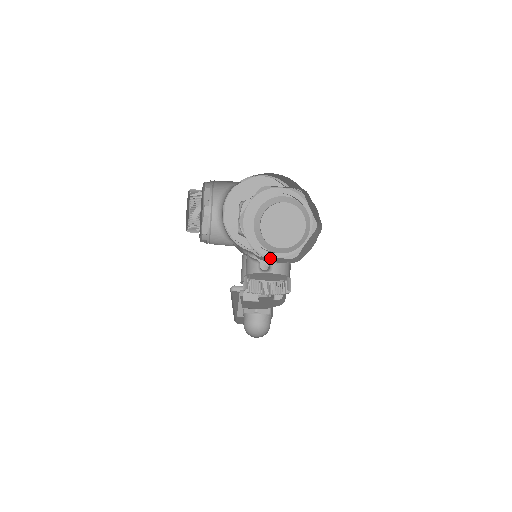
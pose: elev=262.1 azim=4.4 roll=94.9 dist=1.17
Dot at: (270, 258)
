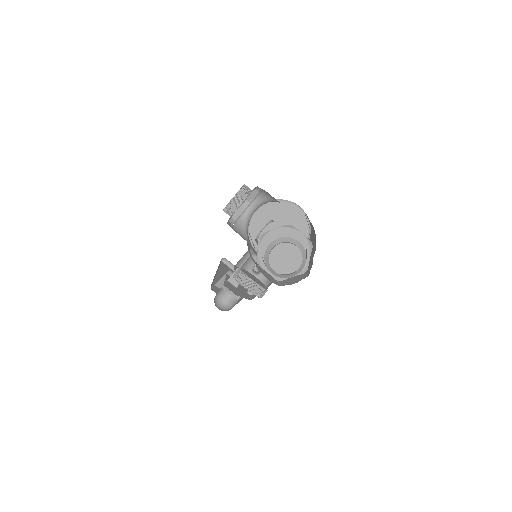
Dot at: (264, 271)
